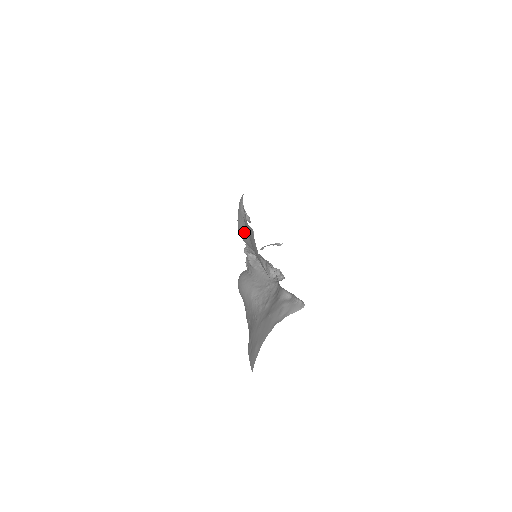
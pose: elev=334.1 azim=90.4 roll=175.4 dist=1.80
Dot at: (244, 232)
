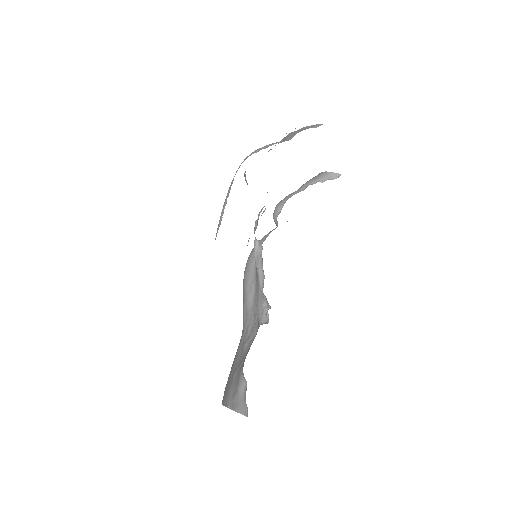
Dot at: occluded
